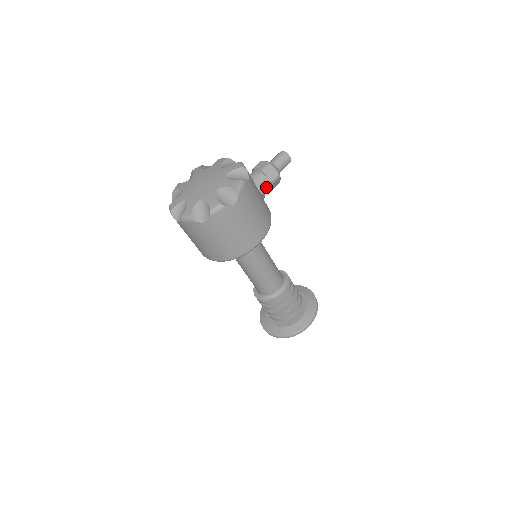
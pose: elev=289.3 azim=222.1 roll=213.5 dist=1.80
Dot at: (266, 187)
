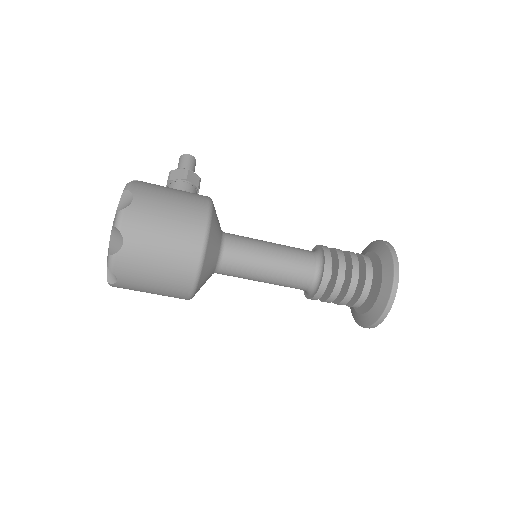
Dot at: (184, 187)
